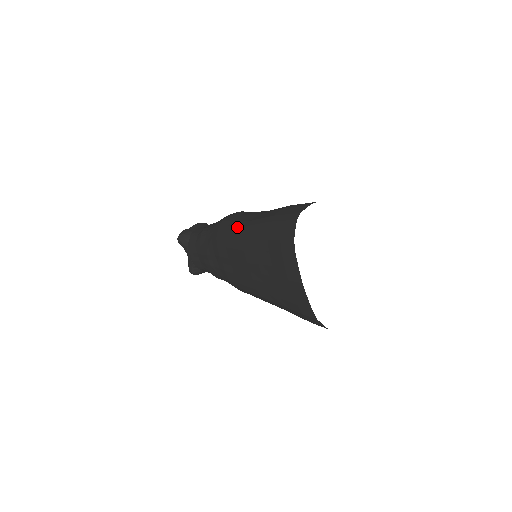
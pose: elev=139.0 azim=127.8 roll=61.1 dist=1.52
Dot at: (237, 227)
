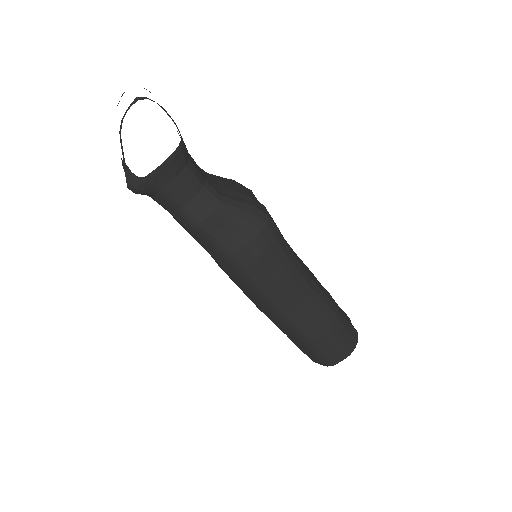
Dot at: (265, 305)
